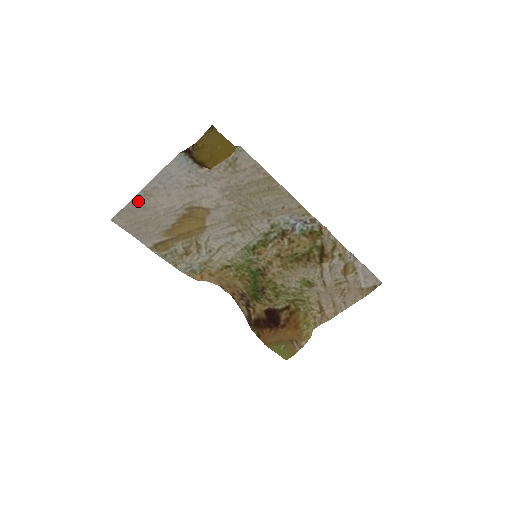
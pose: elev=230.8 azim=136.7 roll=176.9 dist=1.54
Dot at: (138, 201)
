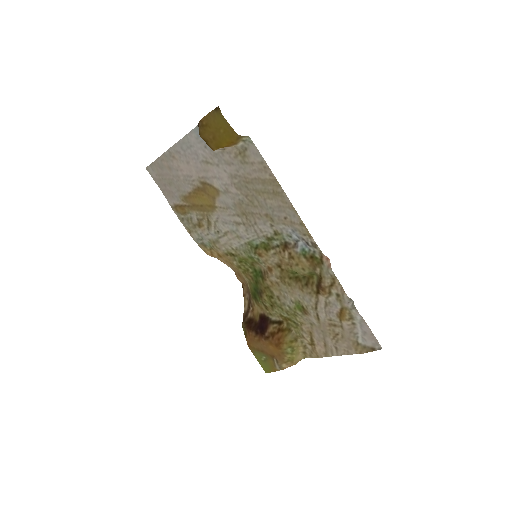
Dot at: (165, 159)
